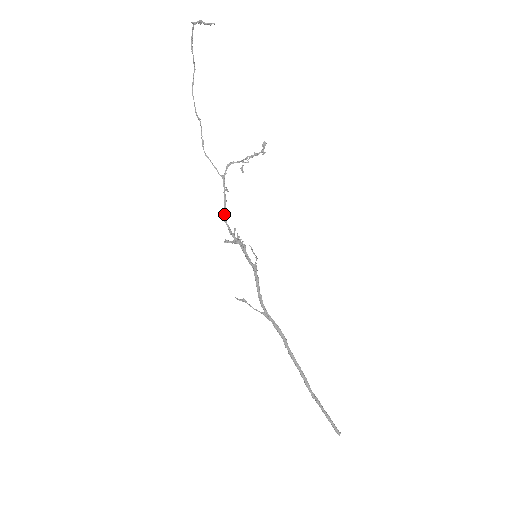
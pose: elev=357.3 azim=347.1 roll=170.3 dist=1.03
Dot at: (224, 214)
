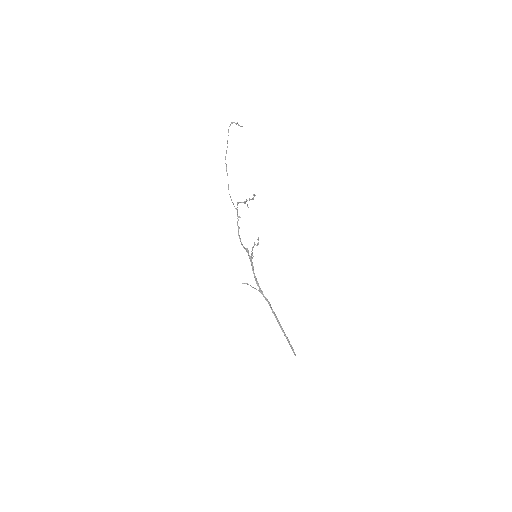
Dot at: occluded
